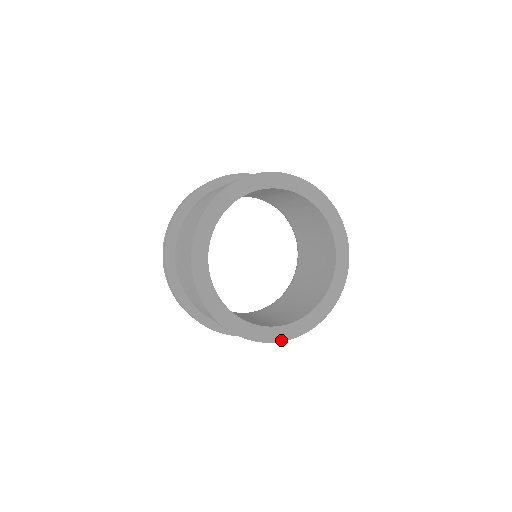
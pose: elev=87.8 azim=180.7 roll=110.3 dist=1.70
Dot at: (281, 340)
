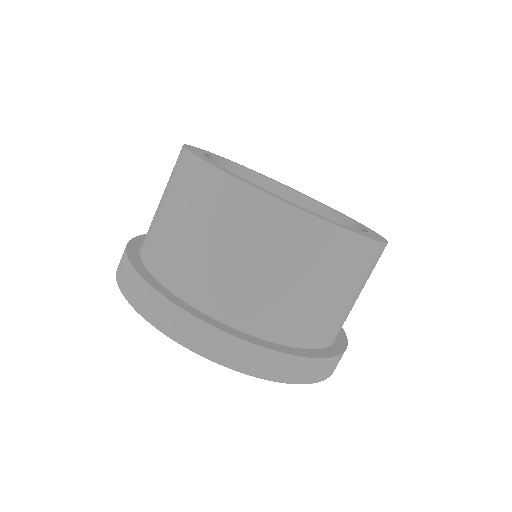
Dot at: (380, 241)
